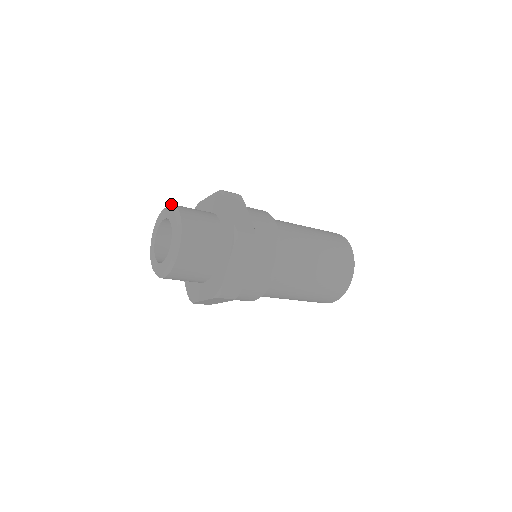
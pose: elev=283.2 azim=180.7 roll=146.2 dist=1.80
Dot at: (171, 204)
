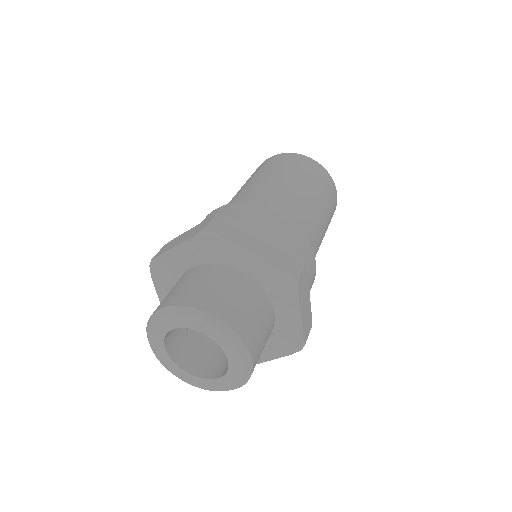
Dot at: (227, 326)
